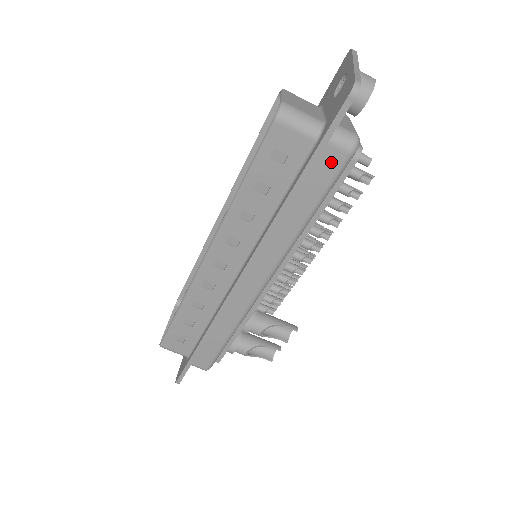
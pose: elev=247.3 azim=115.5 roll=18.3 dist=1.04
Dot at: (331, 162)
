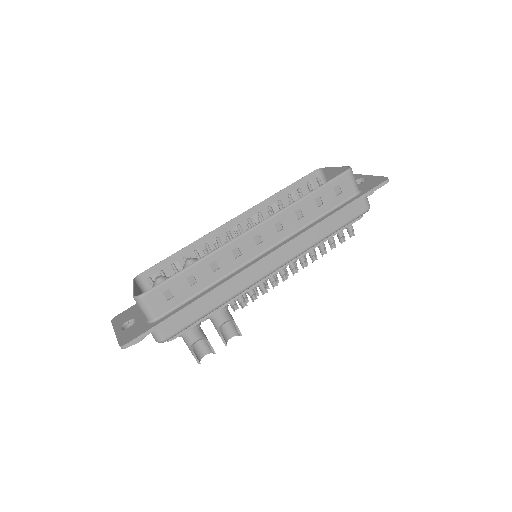
Dot at: (359, 208)
